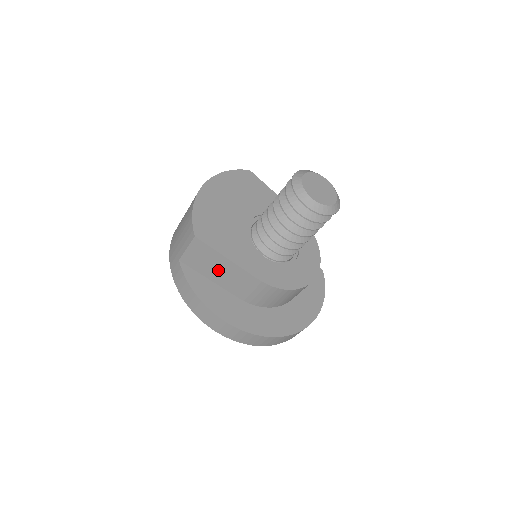
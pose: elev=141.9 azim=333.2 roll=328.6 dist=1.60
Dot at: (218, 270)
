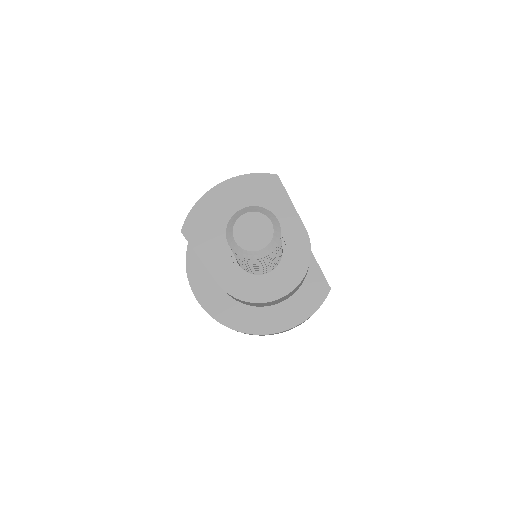
Dot at: occluded
